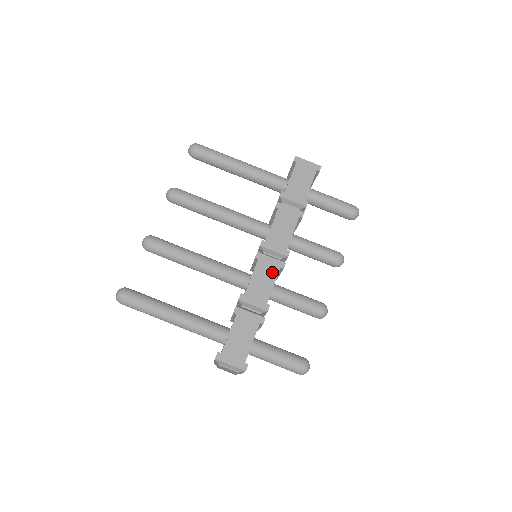
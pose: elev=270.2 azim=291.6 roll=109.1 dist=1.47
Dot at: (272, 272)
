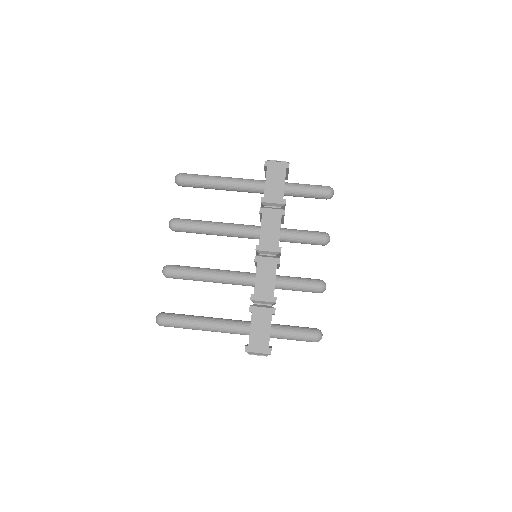
Dot at: (271, 269)
